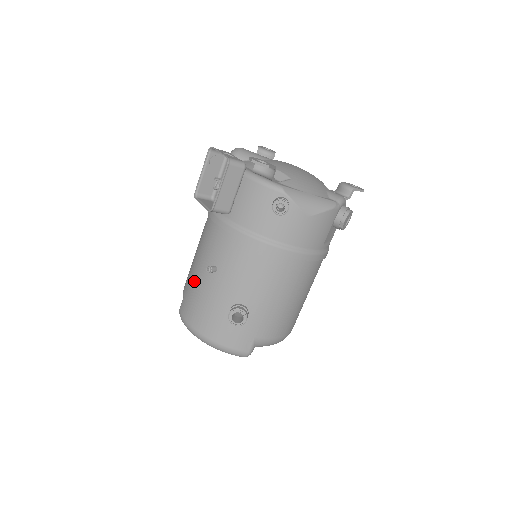
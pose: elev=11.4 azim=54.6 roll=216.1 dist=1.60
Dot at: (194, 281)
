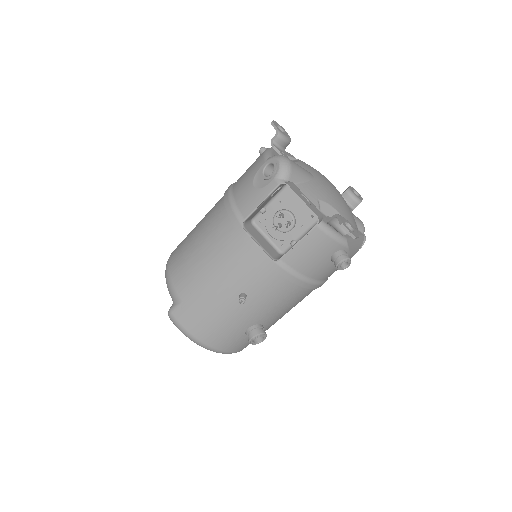
Dot at: (206, 297)
